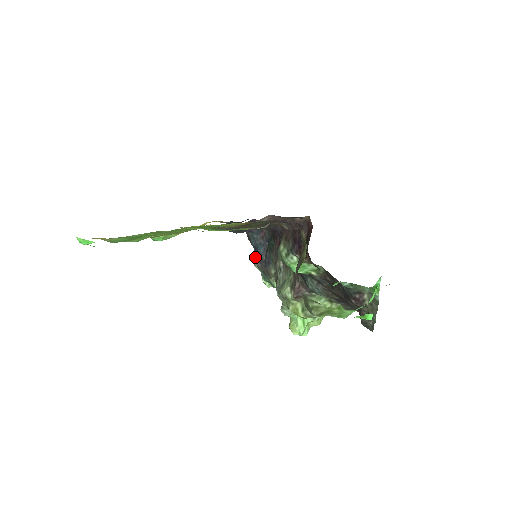
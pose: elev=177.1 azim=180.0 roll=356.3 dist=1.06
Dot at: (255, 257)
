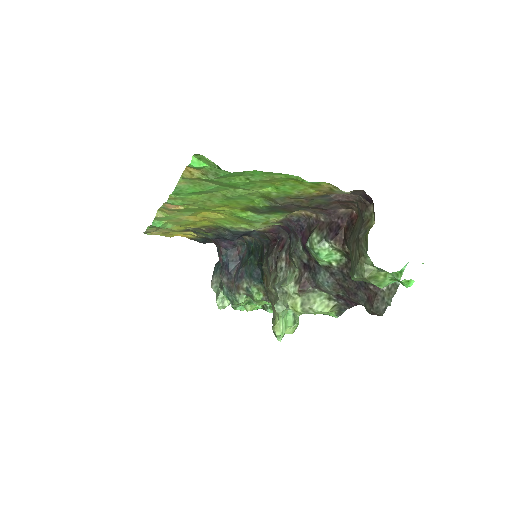
Dot at: (223, 273)
